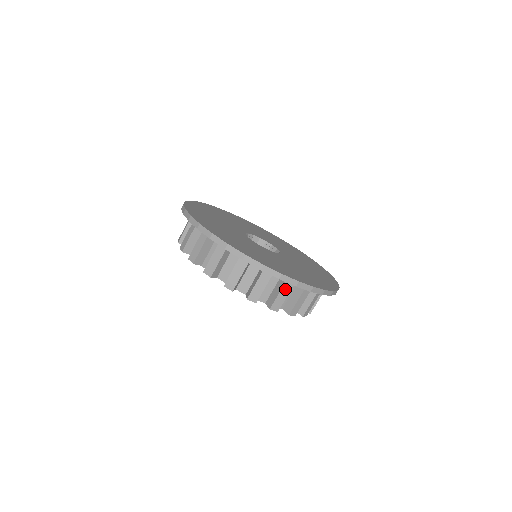
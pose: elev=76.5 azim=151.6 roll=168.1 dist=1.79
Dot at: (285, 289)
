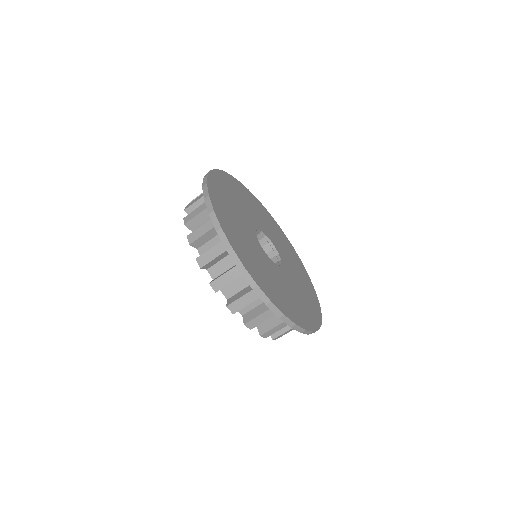
Dot at: (233, 272)
